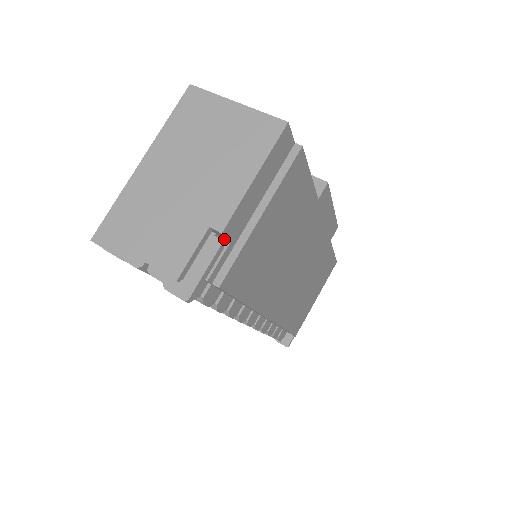
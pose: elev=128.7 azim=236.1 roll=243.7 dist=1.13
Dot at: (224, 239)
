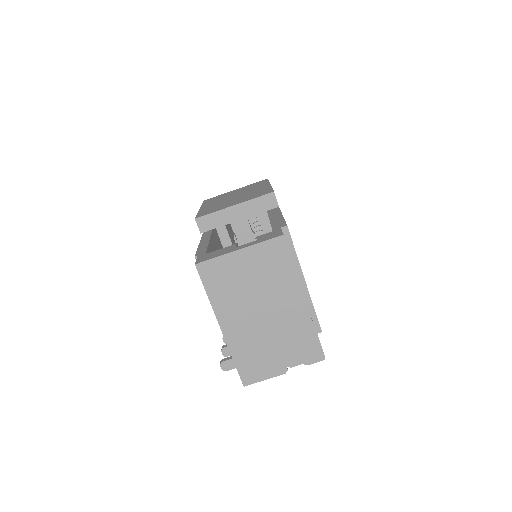
Dot at: occluded
